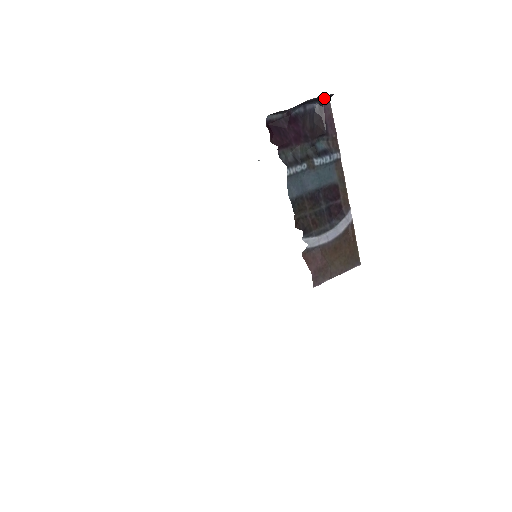
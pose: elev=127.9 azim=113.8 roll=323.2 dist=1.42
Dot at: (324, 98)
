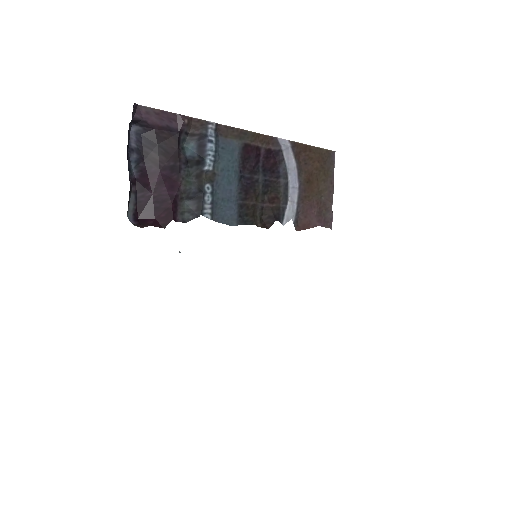
Dot at: occluded
